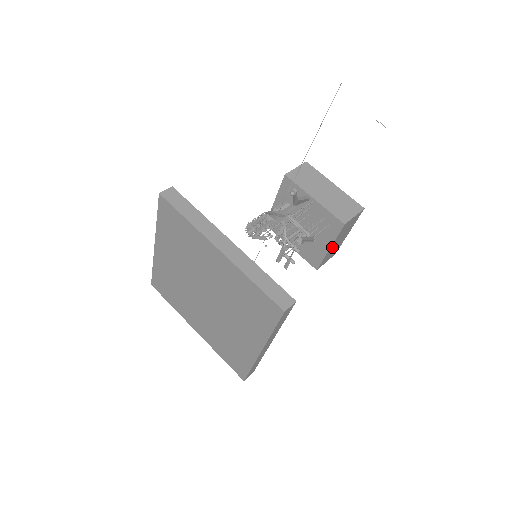
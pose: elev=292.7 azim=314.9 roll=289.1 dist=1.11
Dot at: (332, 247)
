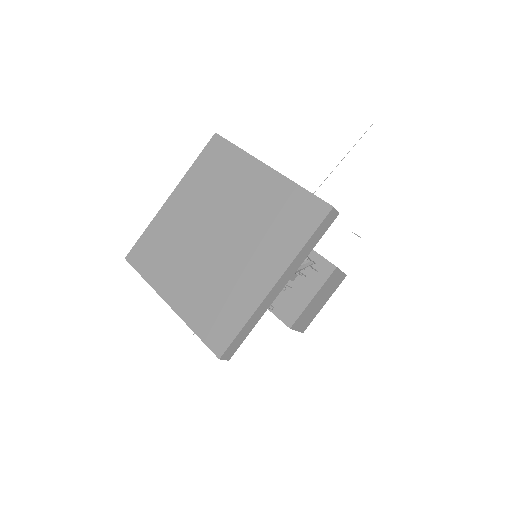
Dot at: (313, 301)
